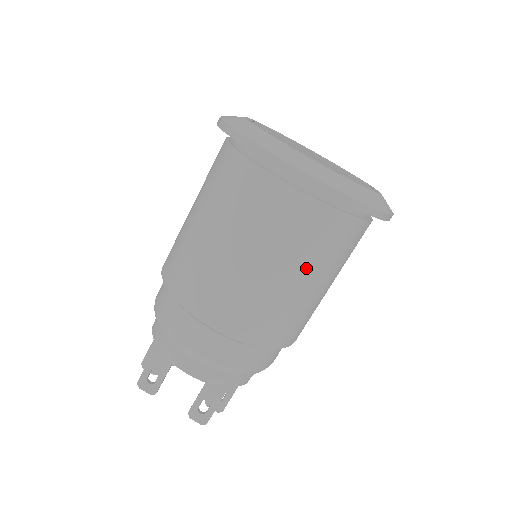
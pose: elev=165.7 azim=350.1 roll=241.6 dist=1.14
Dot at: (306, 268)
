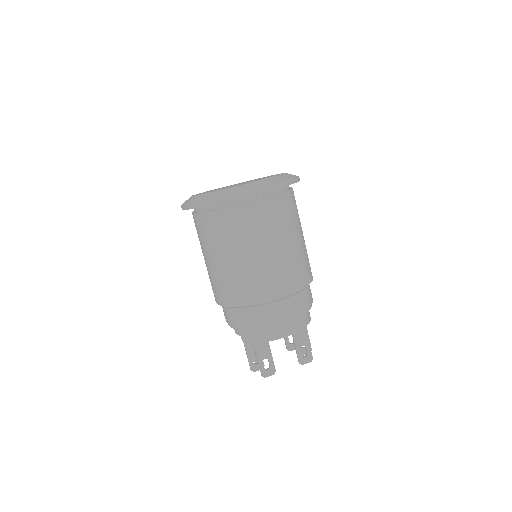
Dot at: (290, 231)
